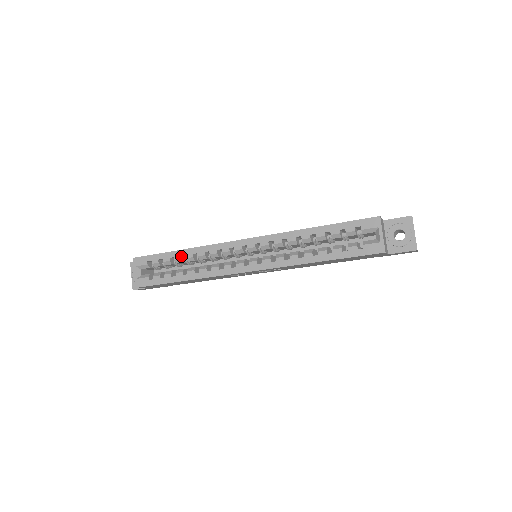
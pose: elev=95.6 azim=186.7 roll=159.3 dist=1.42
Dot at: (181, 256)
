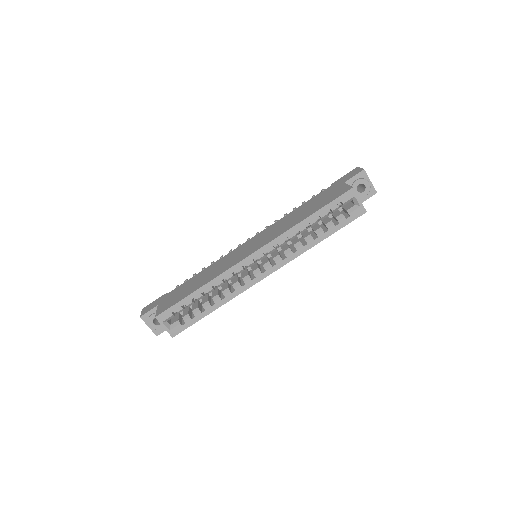
Dot at: (201, 293)
